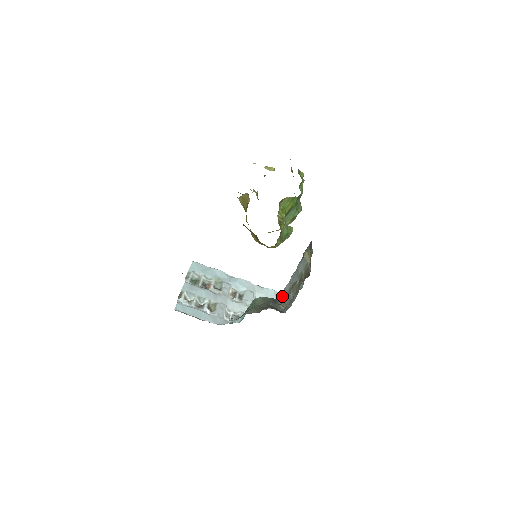
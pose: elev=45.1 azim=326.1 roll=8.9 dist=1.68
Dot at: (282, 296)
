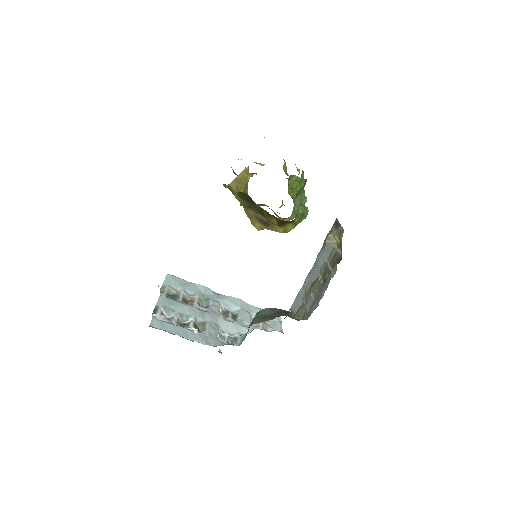
Dot at: (294, 307)
